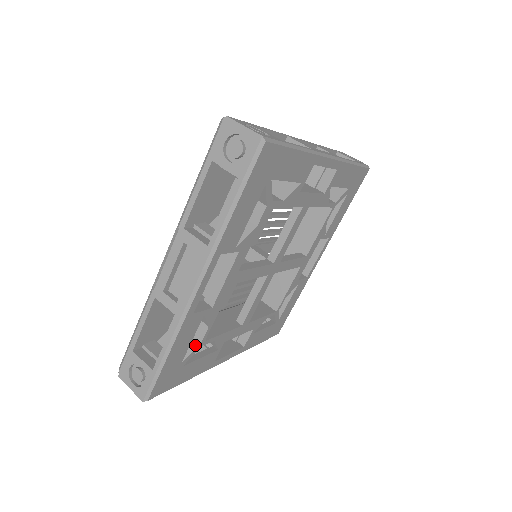
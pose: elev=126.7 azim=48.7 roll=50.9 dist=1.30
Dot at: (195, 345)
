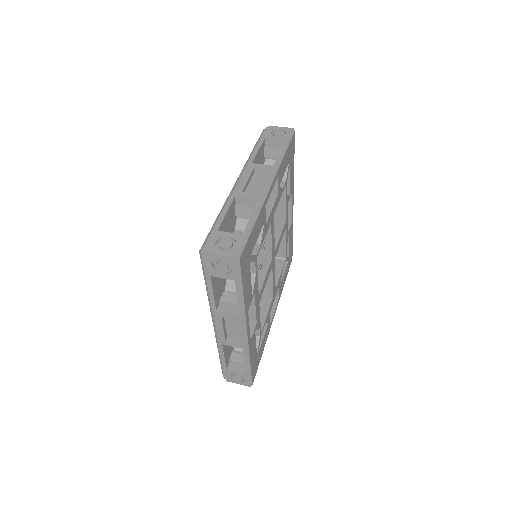
Dot at: (257, 340)
